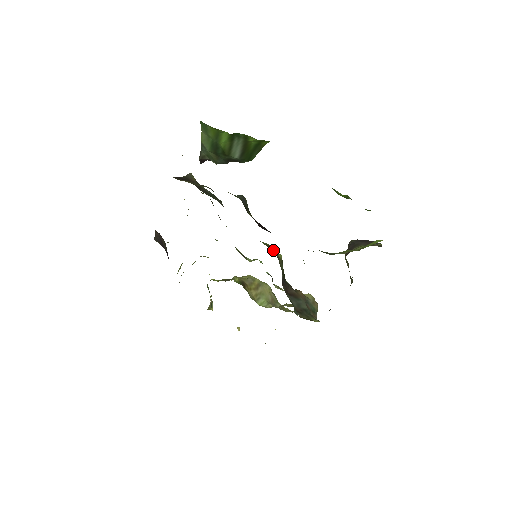
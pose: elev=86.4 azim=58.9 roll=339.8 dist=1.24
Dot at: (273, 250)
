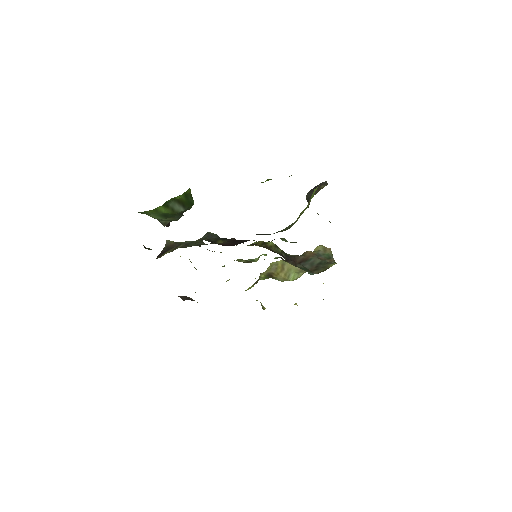
Dot at: (262, 244)
